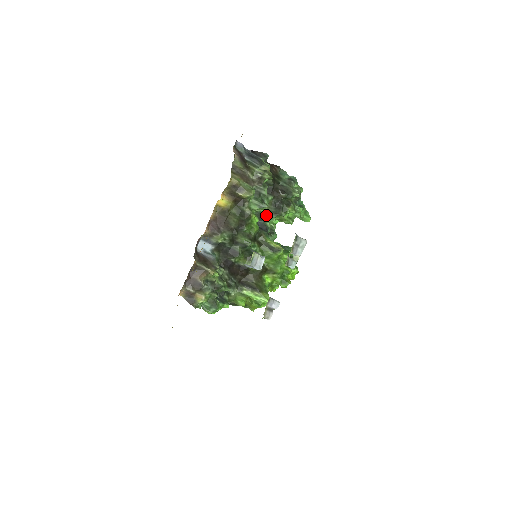
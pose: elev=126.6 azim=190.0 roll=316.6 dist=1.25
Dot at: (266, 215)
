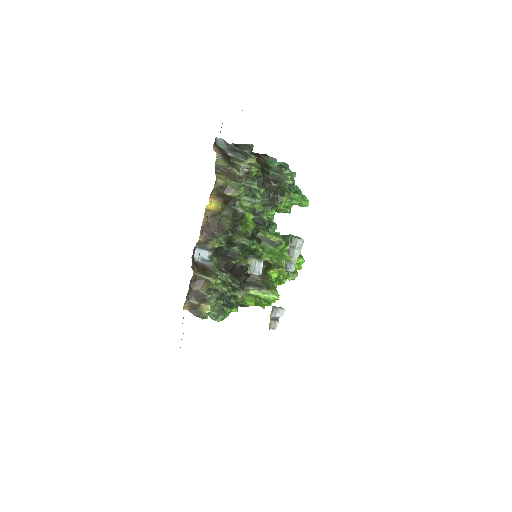
Dot at: (261, 209)
